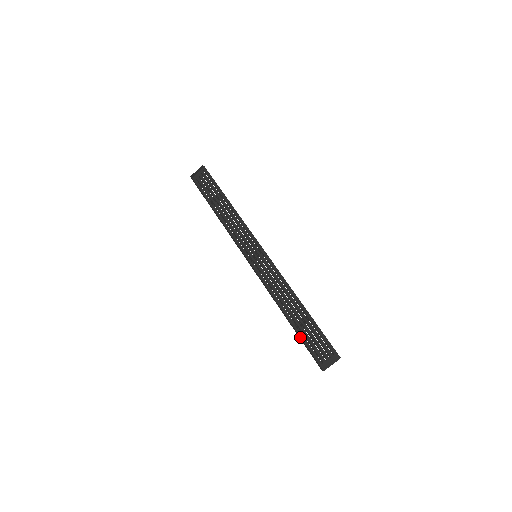
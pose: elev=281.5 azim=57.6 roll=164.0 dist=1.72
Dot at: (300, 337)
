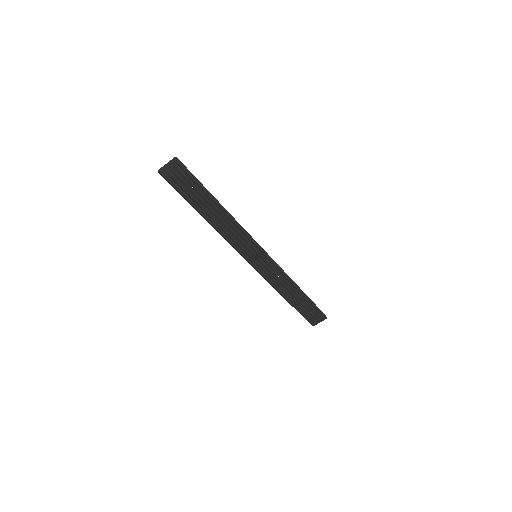
Dot at: (296, 308)
